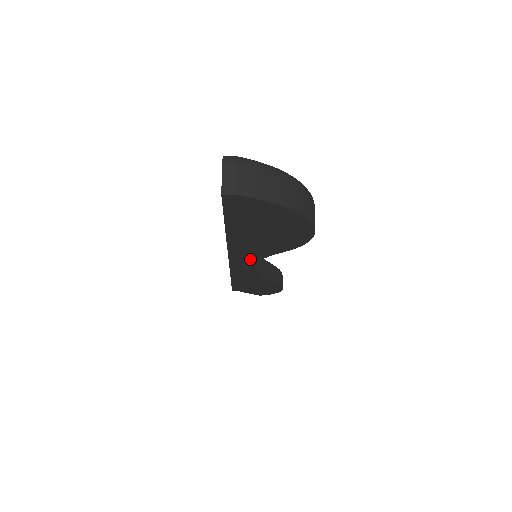
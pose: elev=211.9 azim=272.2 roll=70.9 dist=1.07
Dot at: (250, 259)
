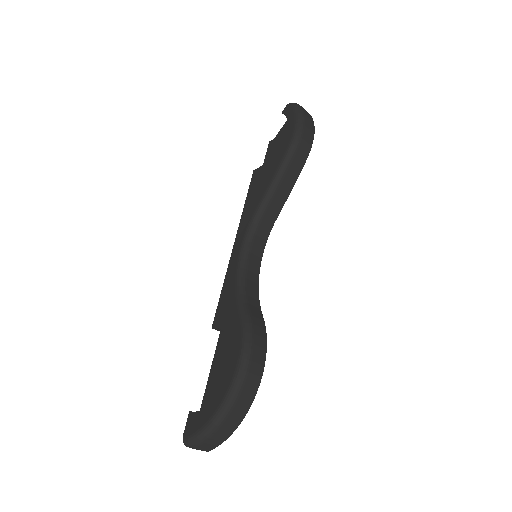
Dot at: occluded
